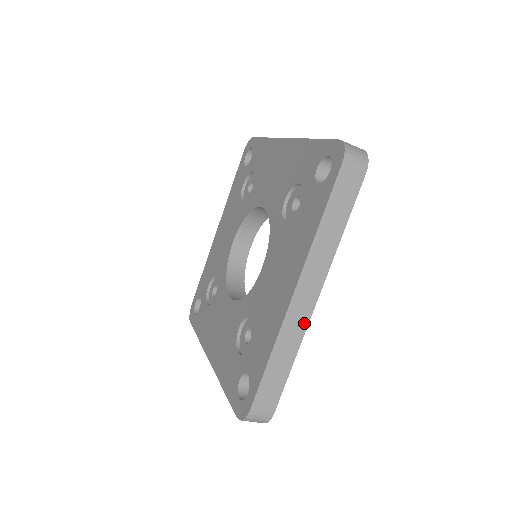
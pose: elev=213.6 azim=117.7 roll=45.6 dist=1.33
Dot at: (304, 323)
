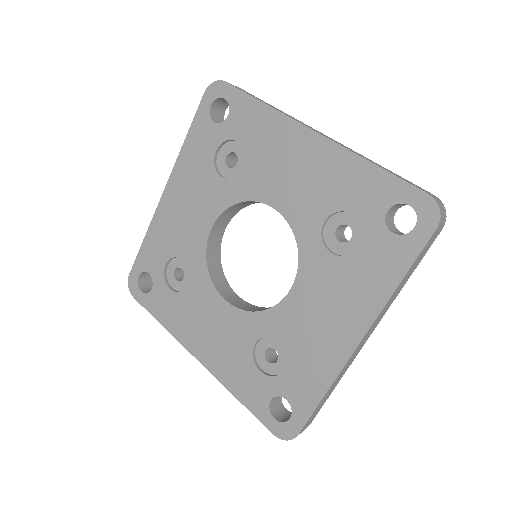
Dot at: (354, 358)
